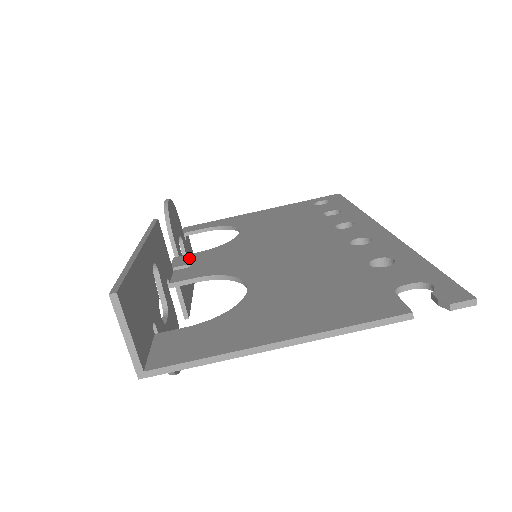
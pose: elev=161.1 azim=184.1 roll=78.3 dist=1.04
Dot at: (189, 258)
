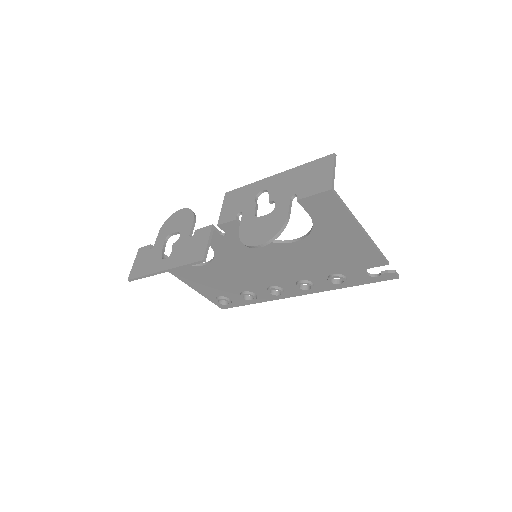
Dot at: occluded
